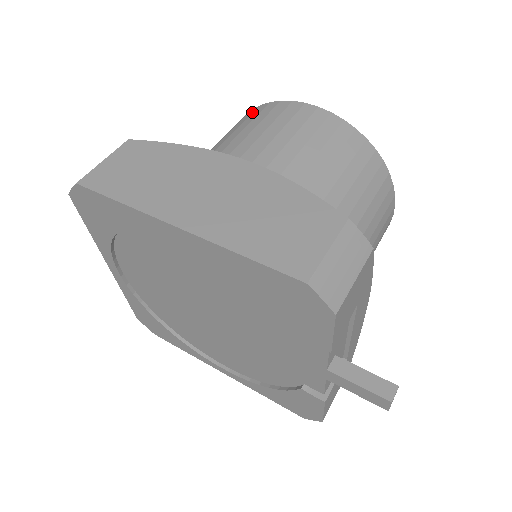
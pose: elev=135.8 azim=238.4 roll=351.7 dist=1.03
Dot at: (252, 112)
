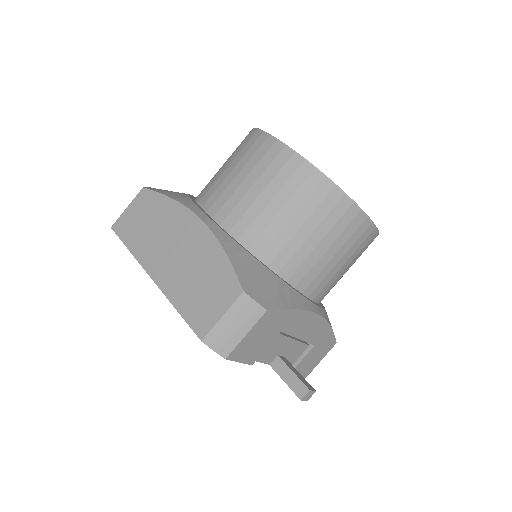
Dot at: (248, 136)
